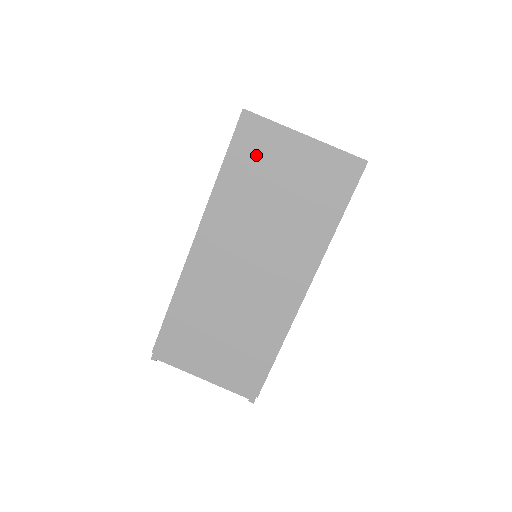
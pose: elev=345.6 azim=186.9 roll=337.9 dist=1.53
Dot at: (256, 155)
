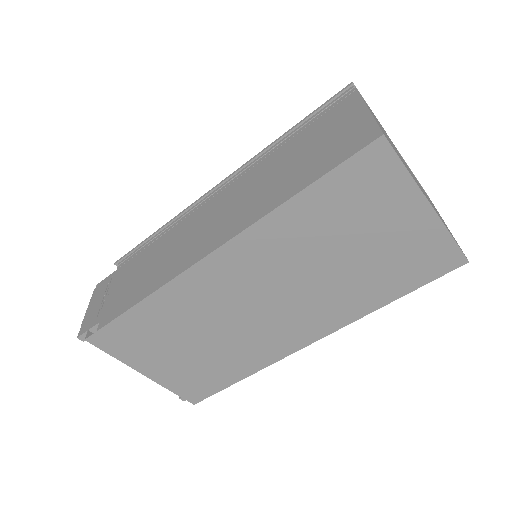
Dot at: (356, 198)
